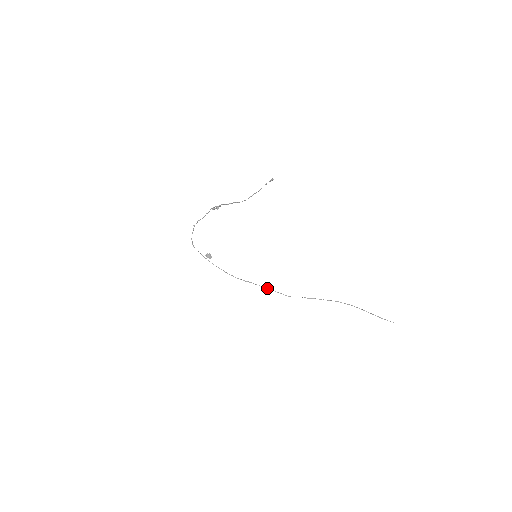
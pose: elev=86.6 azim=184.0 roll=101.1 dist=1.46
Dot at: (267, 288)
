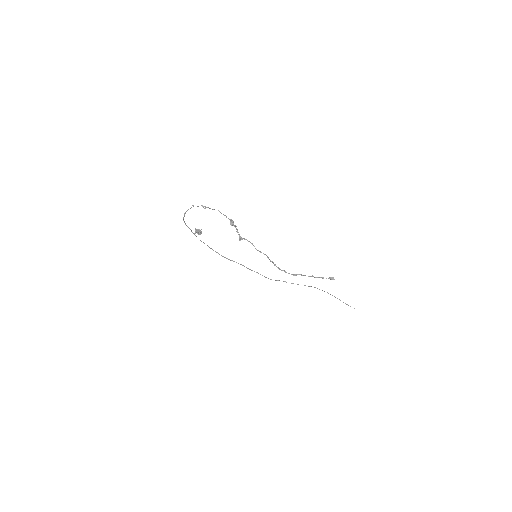
Dot at: occluded
